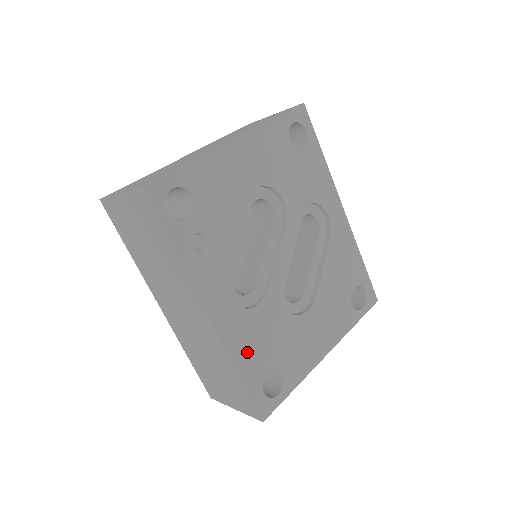
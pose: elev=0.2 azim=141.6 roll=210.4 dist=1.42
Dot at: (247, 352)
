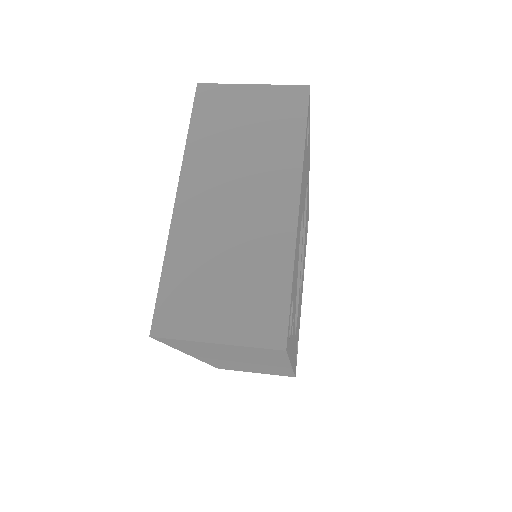
Dot at: (295, 354)
